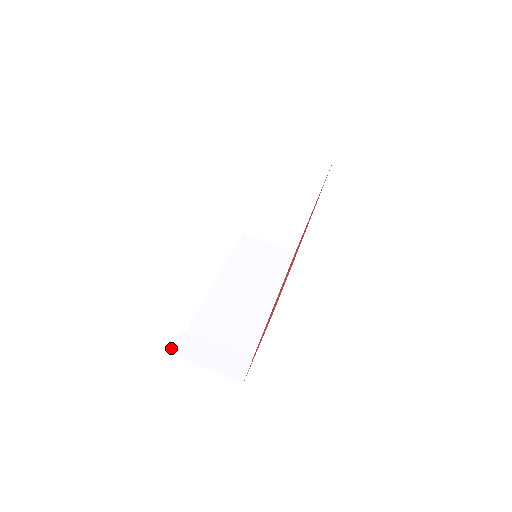
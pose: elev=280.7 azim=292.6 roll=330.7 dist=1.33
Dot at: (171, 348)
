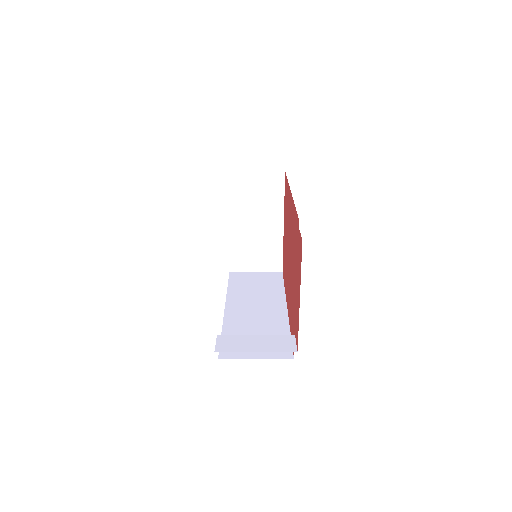
Dot at: (215, 348)
